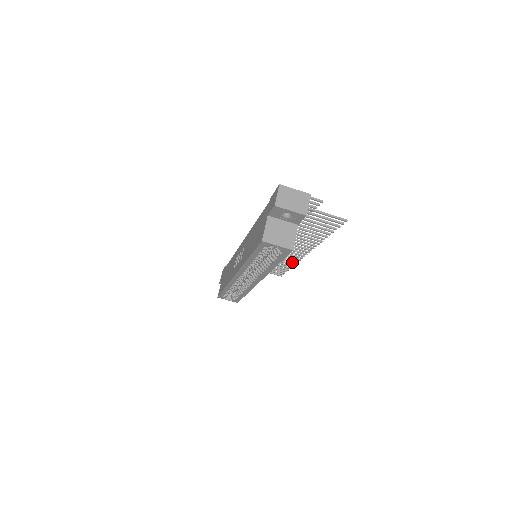
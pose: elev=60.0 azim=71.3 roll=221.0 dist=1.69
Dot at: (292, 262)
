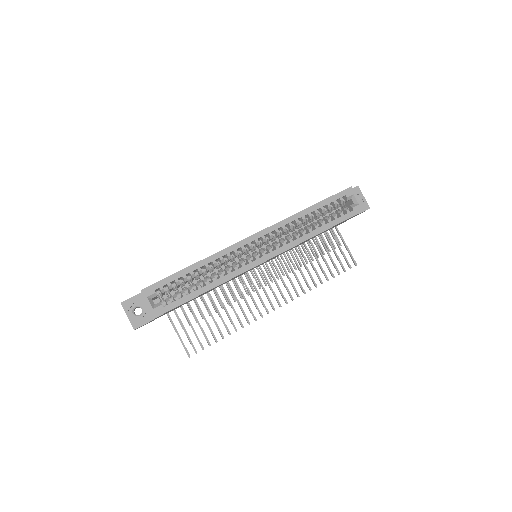
Dot at: (241, 322)
